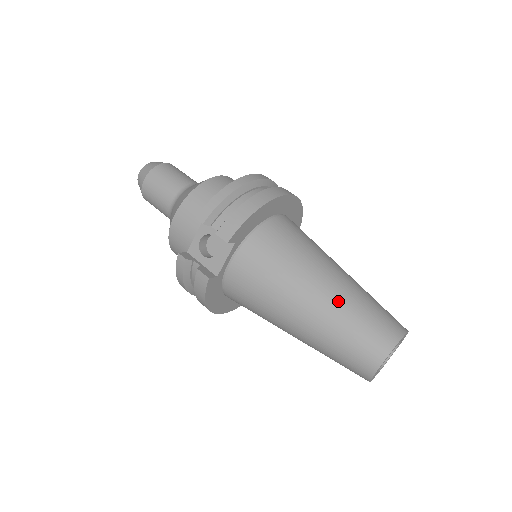
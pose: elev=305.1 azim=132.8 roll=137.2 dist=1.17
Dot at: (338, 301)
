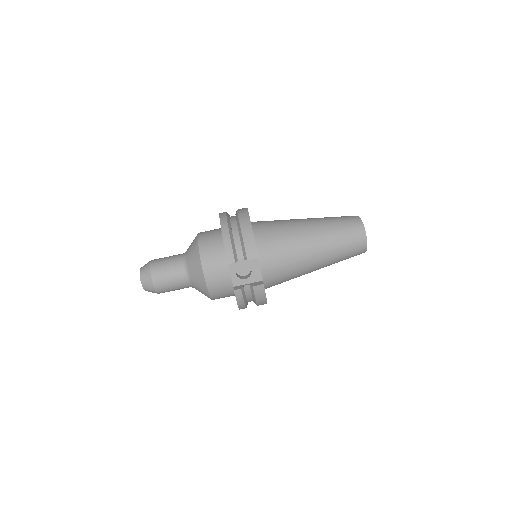
Dot at: (325, 232)
